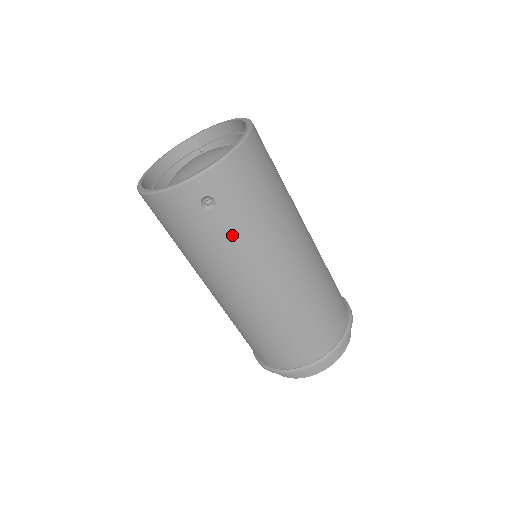
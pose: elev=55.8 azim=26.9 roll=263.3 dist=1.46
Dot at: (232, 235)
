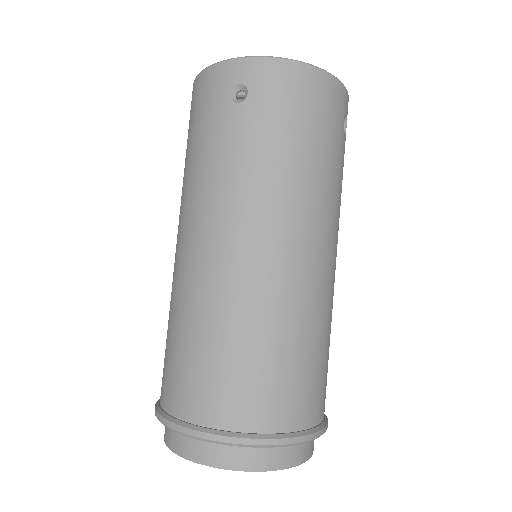
Dot at: (238, 147)
